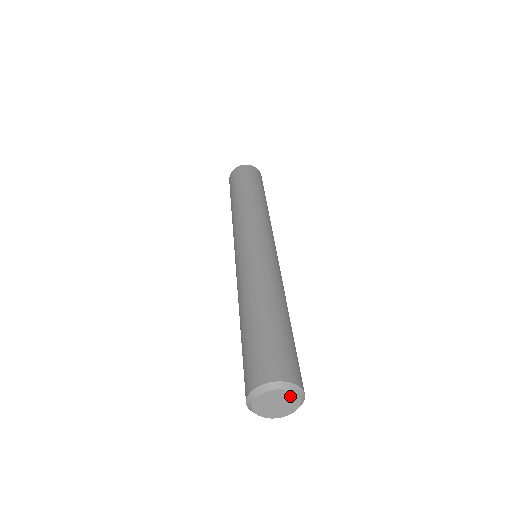
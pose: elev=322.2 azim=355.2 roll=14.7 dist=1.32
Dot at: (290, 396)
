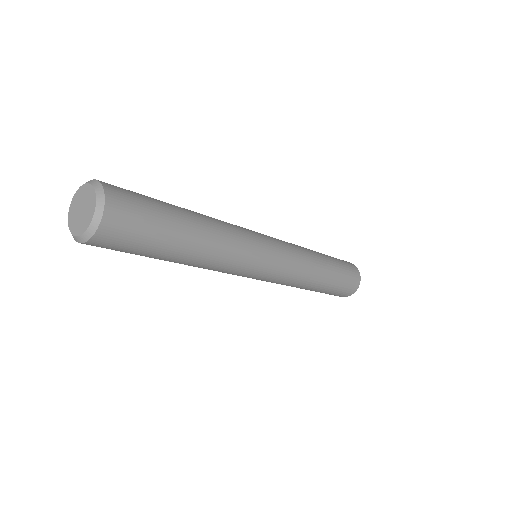
Dot at: (85, 191)
